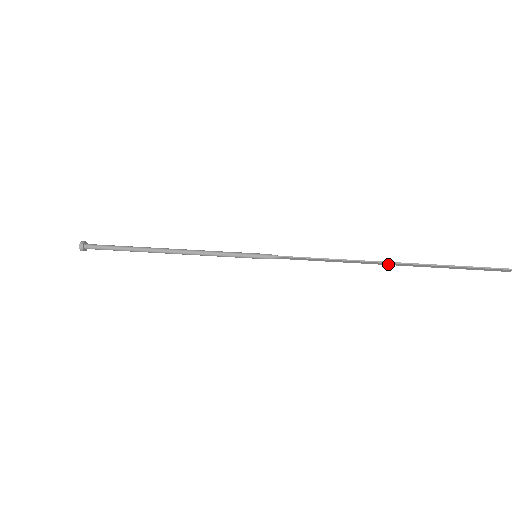
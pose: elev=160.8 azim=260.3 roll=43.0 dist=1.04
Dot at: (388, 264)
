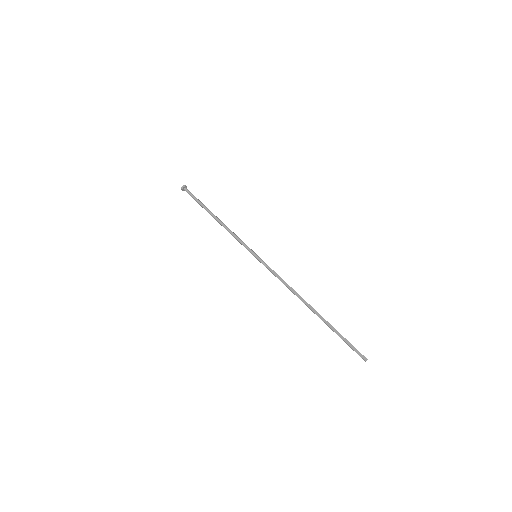
Dot at: (313, 309)
